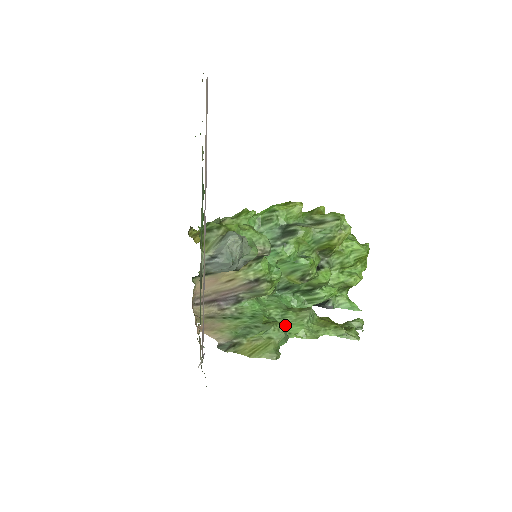
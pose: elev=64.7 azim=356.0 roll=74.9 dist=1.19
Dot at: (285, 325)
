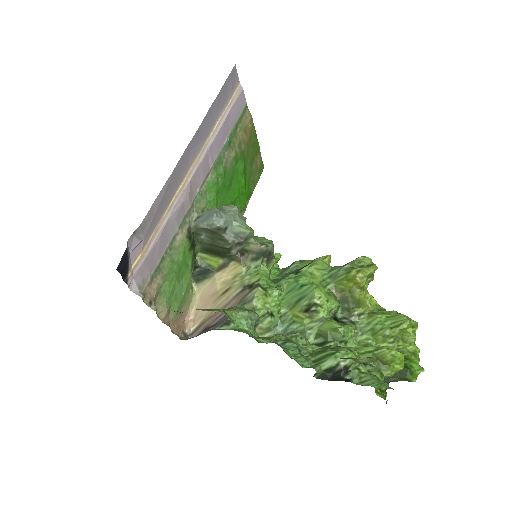
Dot at: (256, 313)
